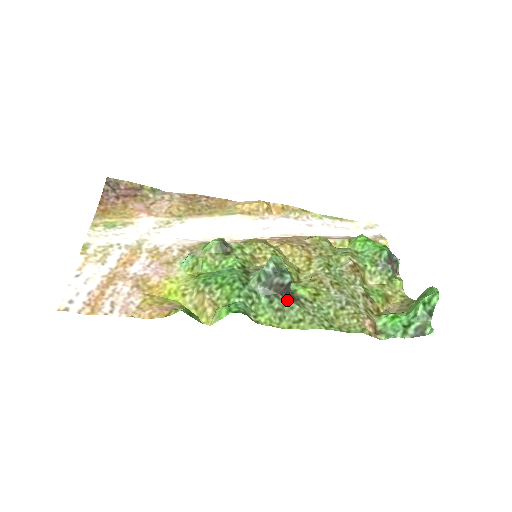
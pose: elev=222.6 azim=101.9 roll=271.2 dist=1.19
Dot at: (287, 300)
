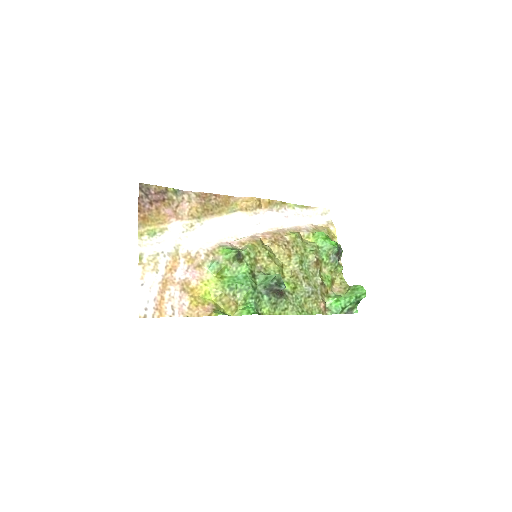
Dot at: (279, 297)
